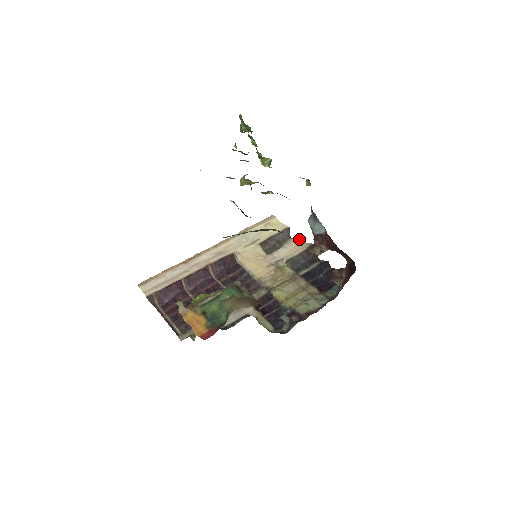
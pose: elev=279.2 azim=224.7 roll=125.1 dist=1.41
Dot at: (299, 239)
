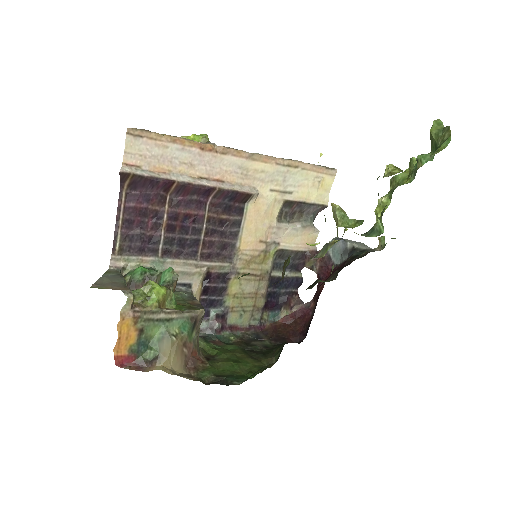
Dot at: (316, 232)
